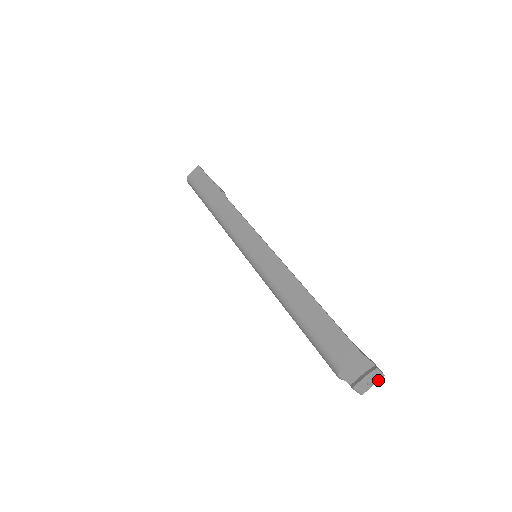
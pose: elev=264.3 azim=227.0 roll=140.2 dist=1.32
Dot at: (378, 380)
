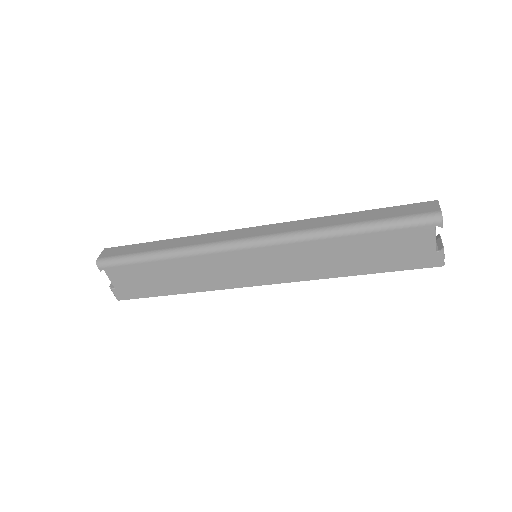
Dot at: occluded
